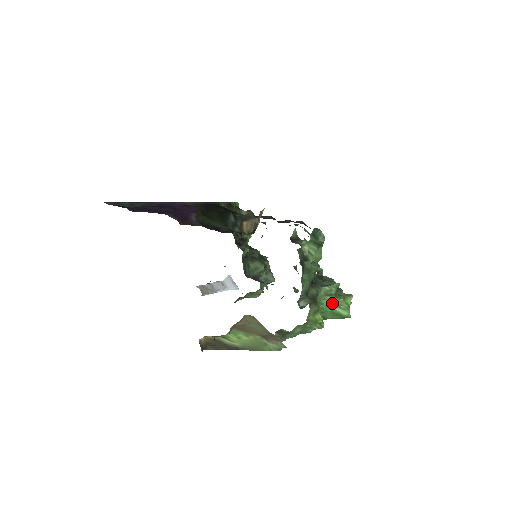
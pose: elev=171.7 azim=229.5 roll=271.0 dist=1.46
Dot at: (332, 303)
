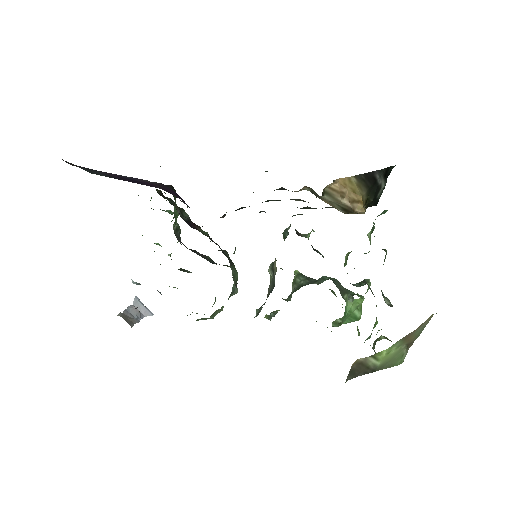
Dot at: (354, 304)
